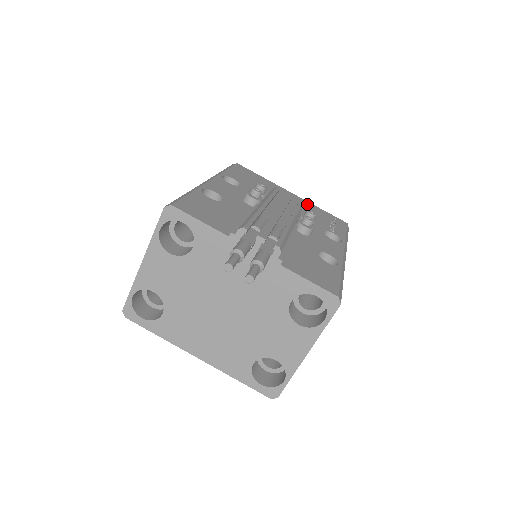
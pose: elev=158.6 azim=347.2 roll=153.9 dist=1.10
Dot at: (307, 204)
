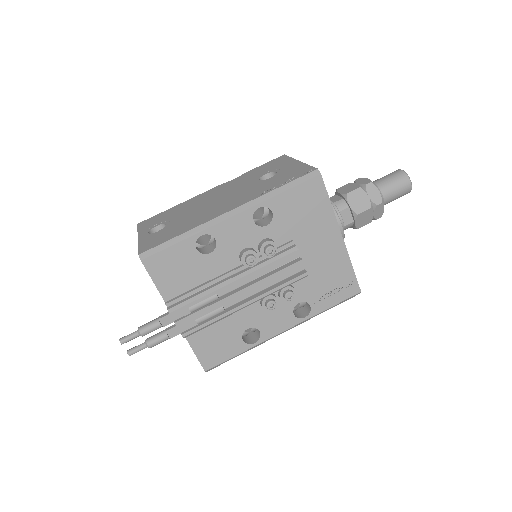
Dot at: (339, 258)
